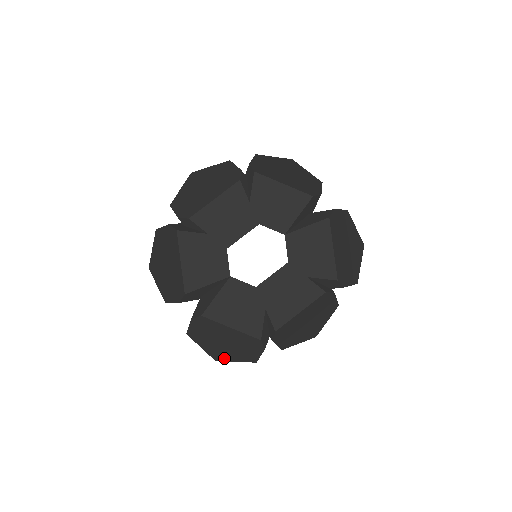
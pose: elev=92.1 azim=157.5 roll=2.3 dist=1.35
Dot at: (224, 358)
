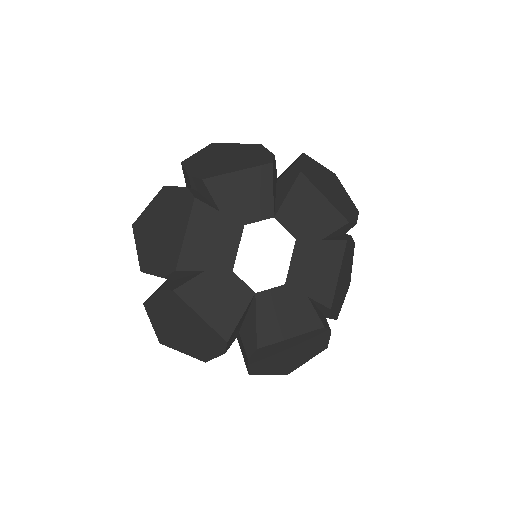
Dot at: (295, 367)
